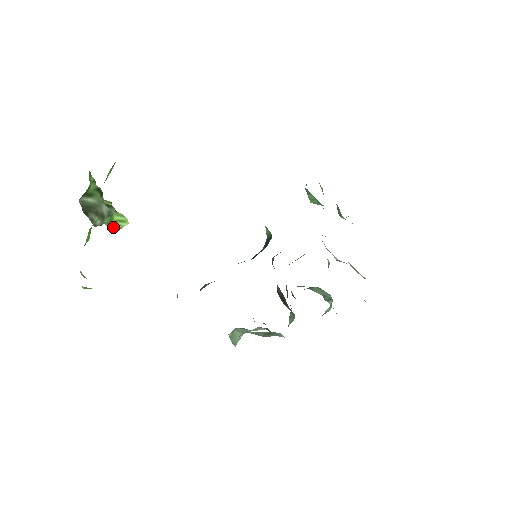
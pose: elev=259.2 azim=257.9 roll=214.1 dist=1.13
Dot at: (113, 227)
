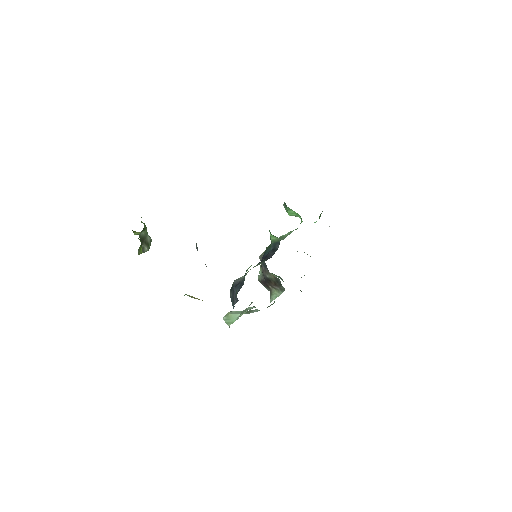
Dot at: (140, 252)
